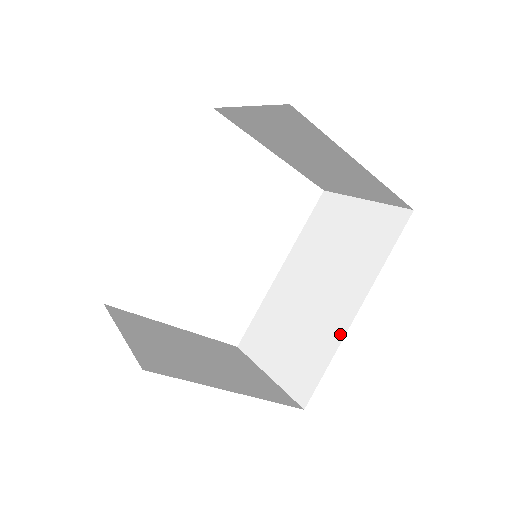
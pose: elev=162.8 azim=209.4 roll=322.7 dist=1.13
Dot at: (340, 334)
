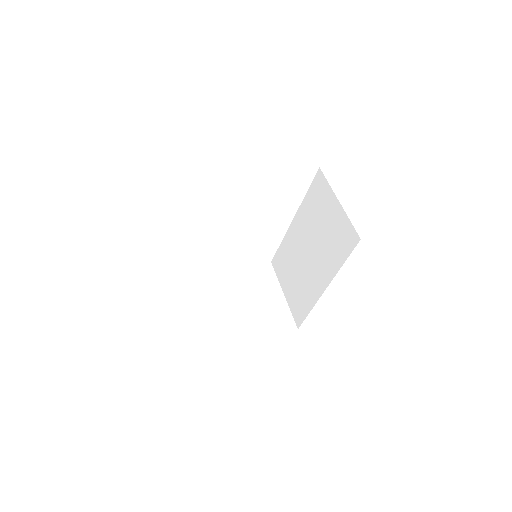
Dot at: (316, 298)
